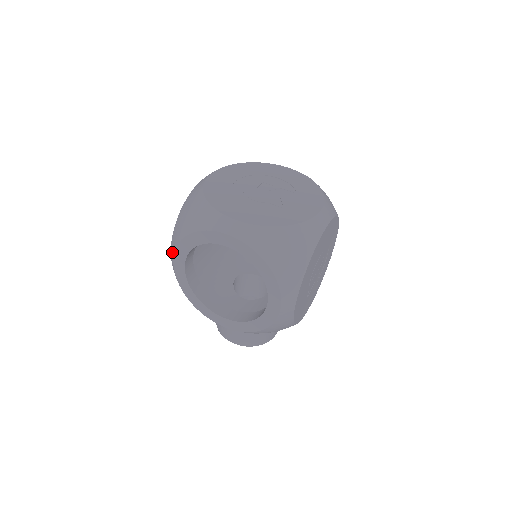
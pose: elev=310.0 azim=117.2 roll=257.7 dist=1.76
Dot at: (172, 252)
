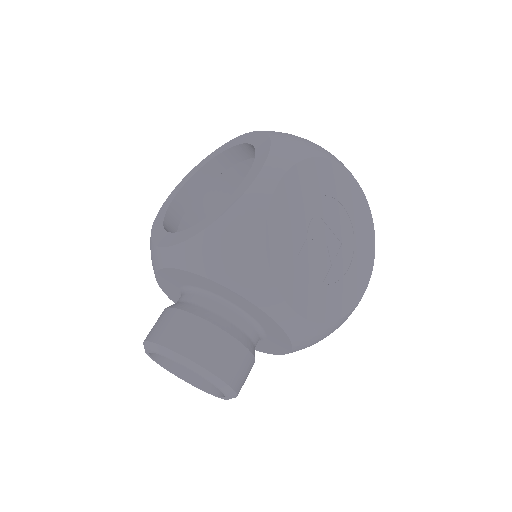
Dot at: occluded
